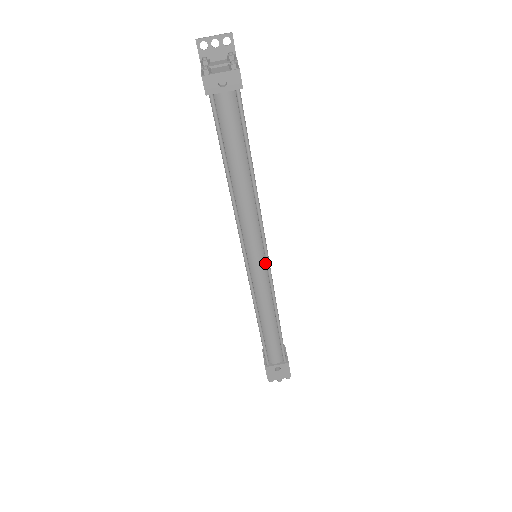
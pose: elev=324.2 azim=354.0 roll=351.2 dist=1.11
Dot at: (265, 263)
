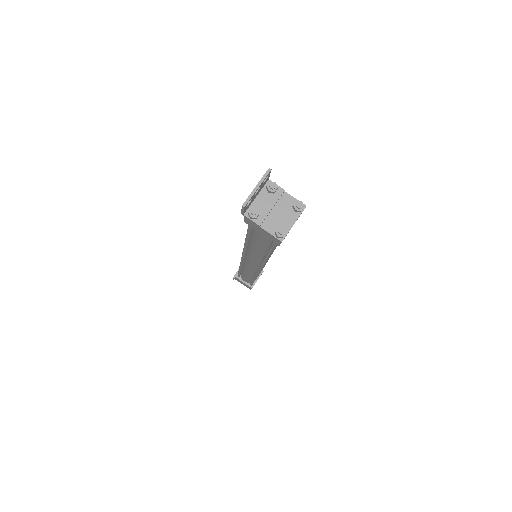
Dot at: occluded
